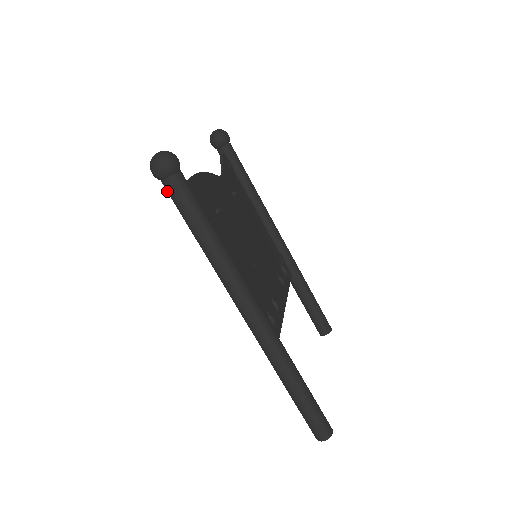
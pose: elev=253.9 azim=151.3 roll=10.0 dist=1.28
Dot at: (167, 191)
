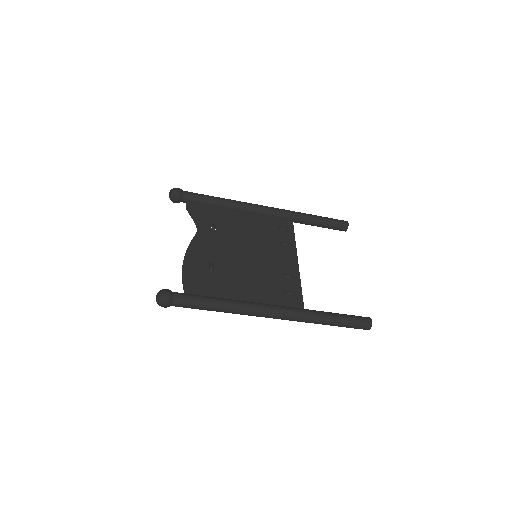
Dot at: (178, 306)
